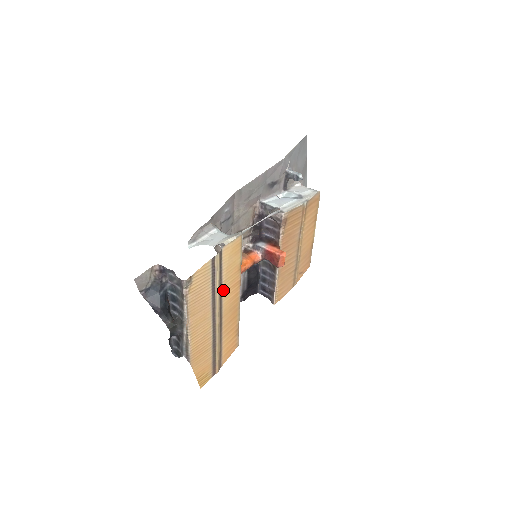
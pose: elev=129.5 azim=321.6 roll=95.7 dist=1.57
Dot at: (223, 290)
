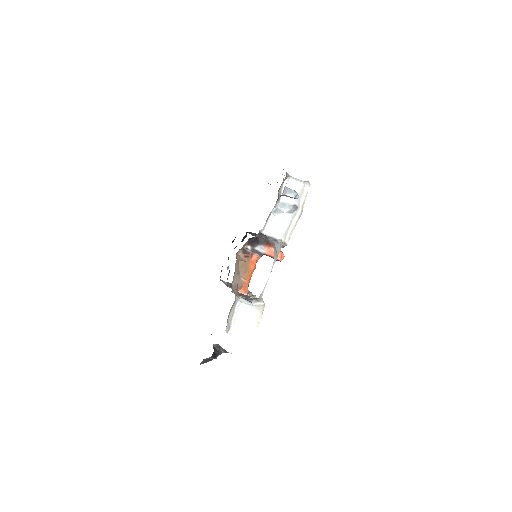
Dot at: occluded
